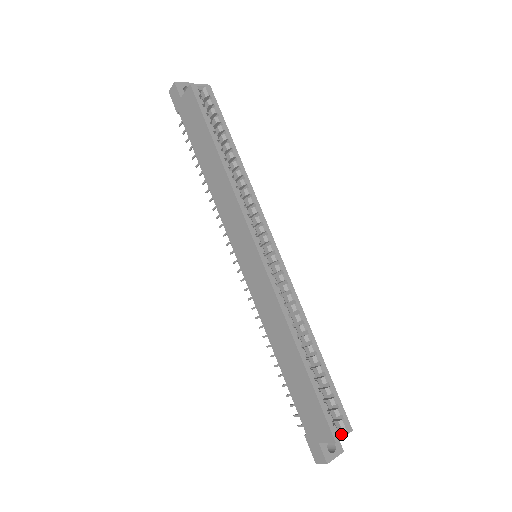
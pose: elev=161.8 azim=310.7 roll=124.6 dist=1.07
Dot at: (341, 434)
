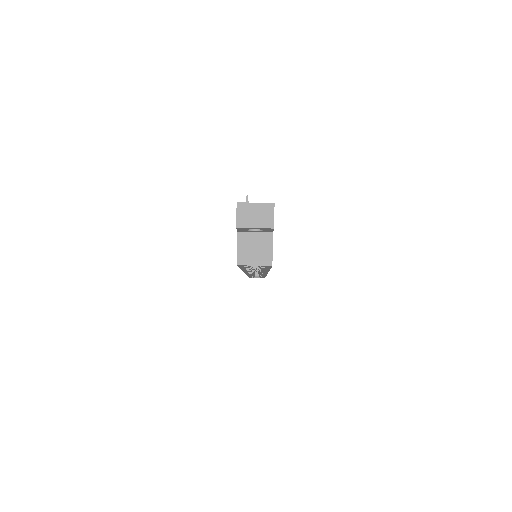
Dot at: (256, 277)
